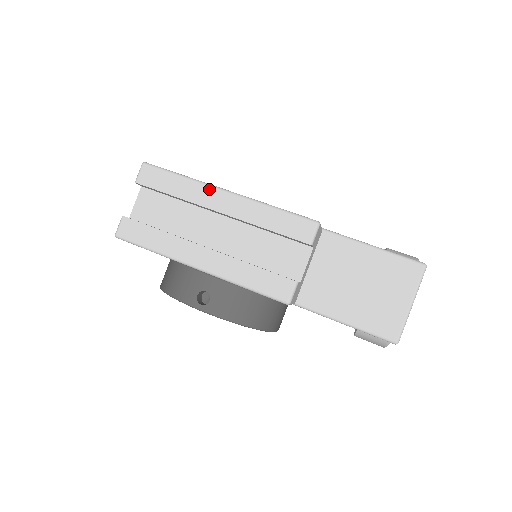
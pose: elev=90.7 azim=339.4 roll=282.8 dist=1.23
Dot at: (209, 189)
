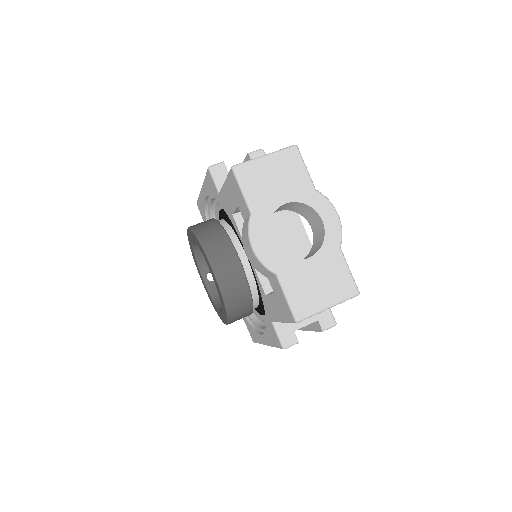
Dot at: occluded
